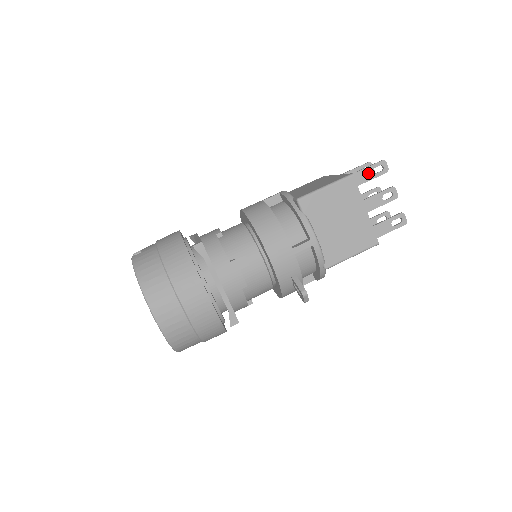
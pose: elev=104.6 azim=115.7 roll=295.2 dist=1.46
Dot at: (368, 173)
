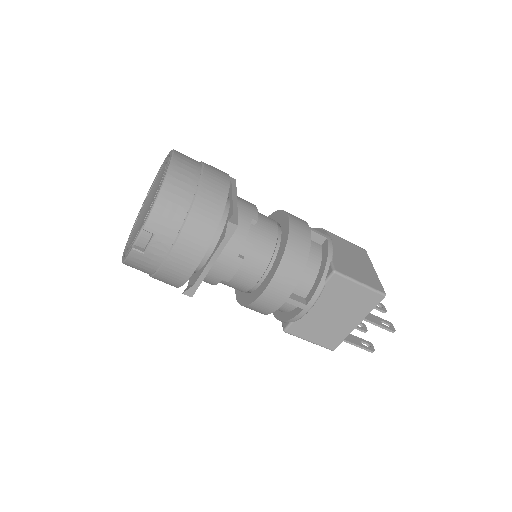
Dot at: (356, 343)
